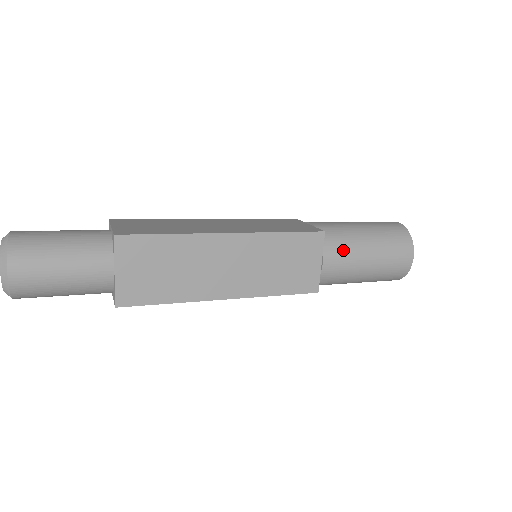
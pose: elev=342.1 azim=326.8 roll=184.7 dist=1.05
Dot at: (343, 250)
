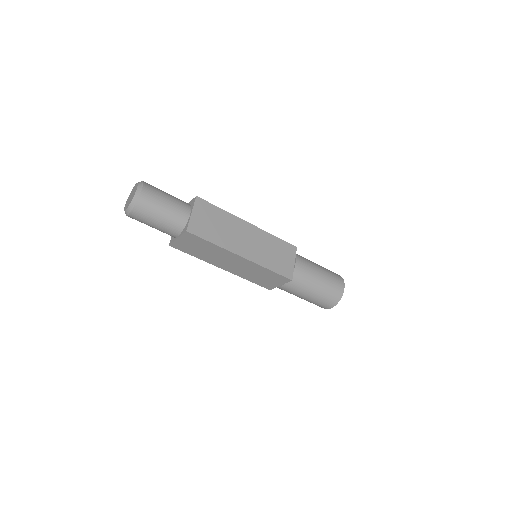
Dot at: (306, 263)
